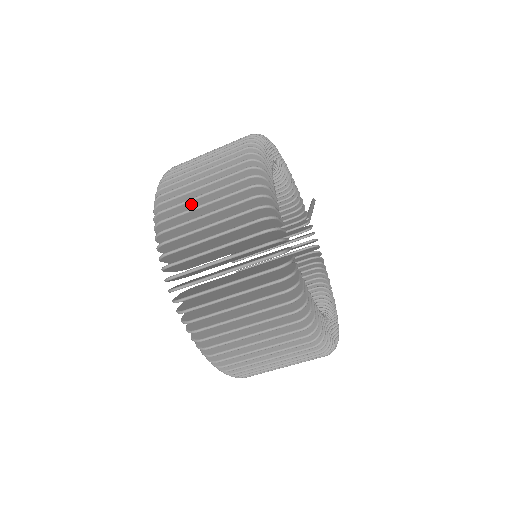
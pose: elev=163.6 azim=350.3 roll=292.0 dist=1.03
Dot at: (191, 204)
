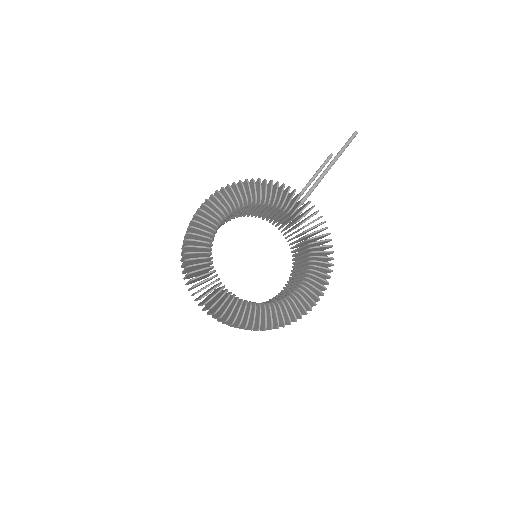
Dot at: (185, 265)
